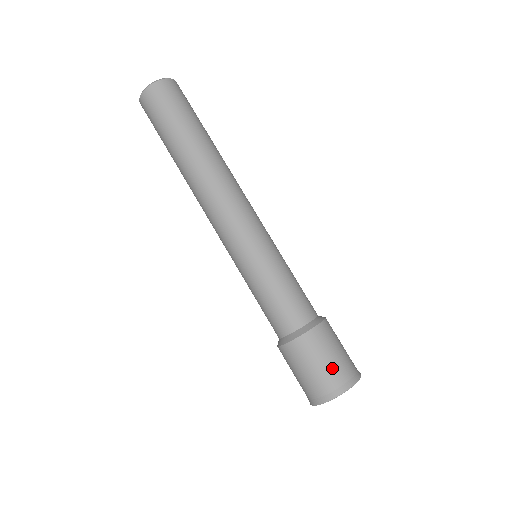
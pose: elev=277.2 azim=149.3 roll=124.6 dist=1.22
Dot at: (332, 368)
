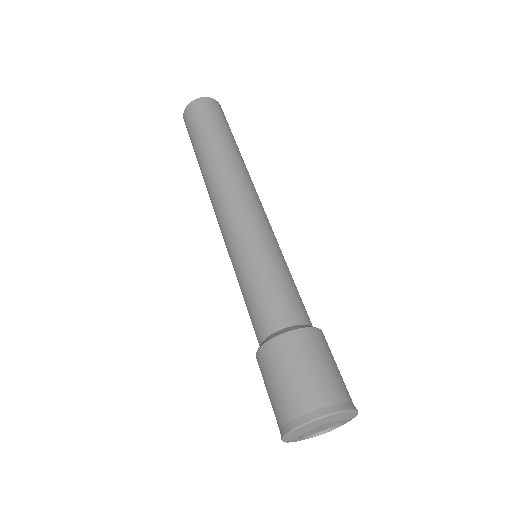
Dot at: (315, 381)
